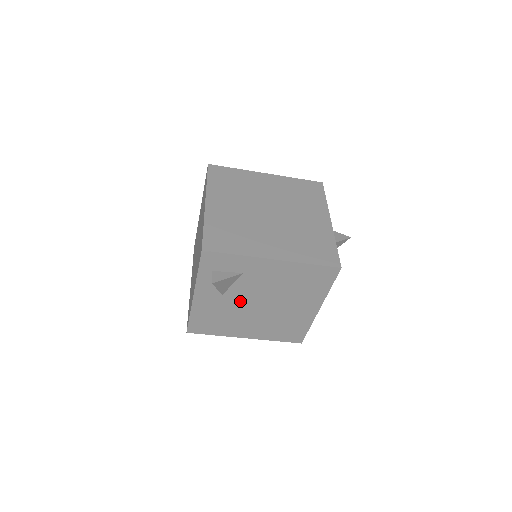
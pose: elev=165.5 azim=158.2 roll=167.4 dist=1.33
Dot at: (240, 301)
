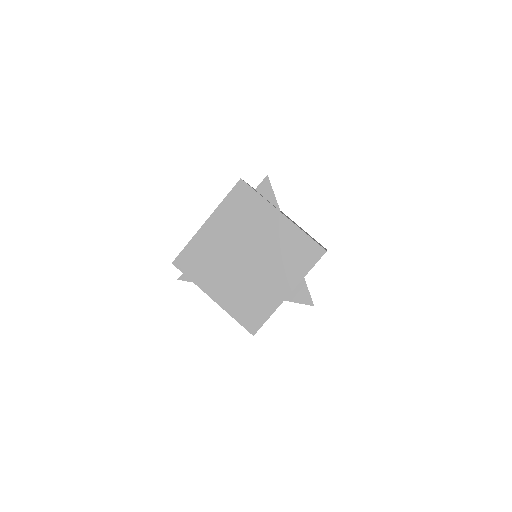
Dot at: occluded
